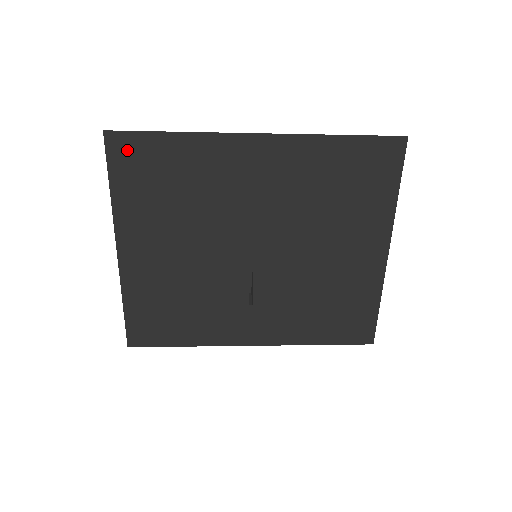
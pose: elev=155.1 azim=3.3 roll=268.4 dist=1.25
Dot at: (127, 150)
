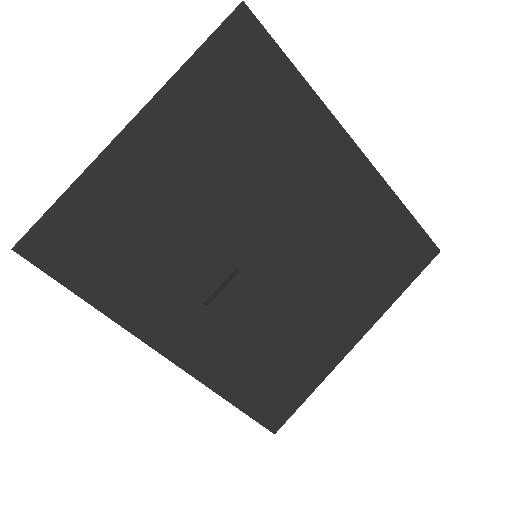
Dot at: (245, 41)
